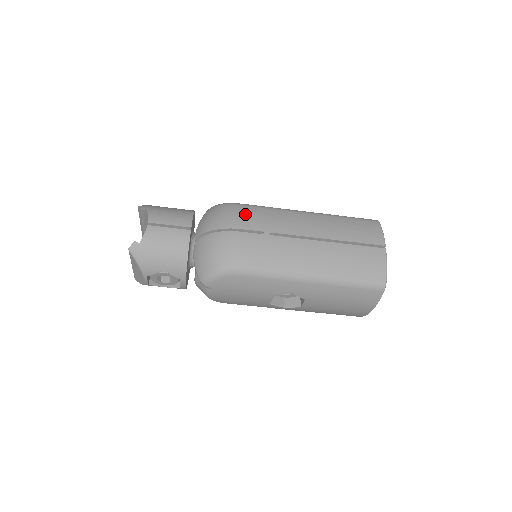
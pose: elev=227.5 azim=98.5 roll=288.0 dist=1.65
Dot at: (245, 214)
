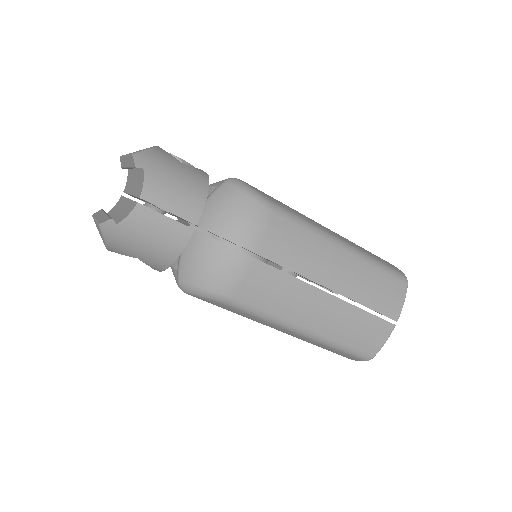
Dot at: (272, 231)
